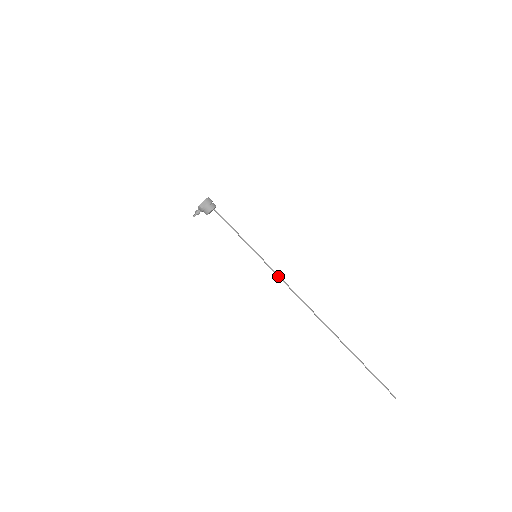
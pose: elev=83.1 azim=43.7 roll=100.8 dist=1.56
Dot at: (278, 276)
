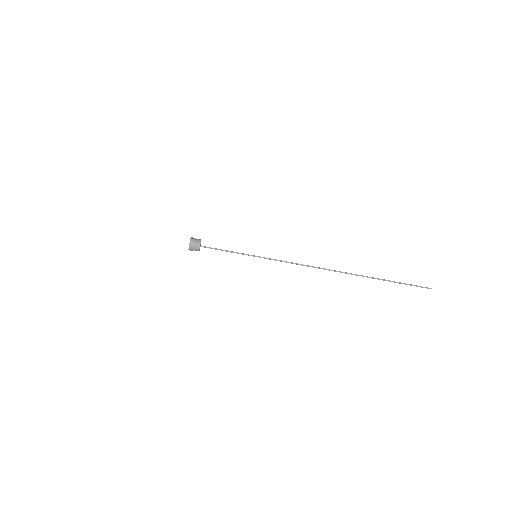
Dot at: occluded
